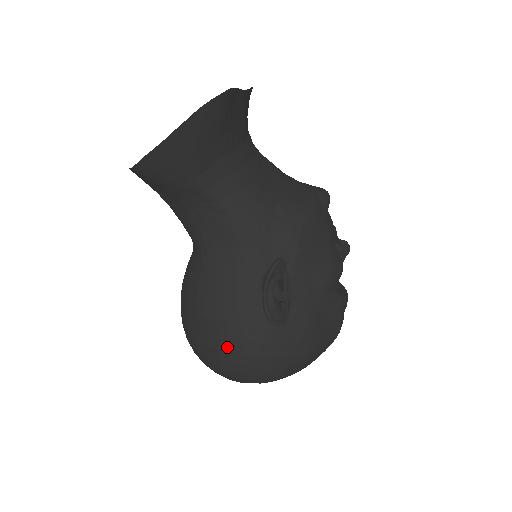
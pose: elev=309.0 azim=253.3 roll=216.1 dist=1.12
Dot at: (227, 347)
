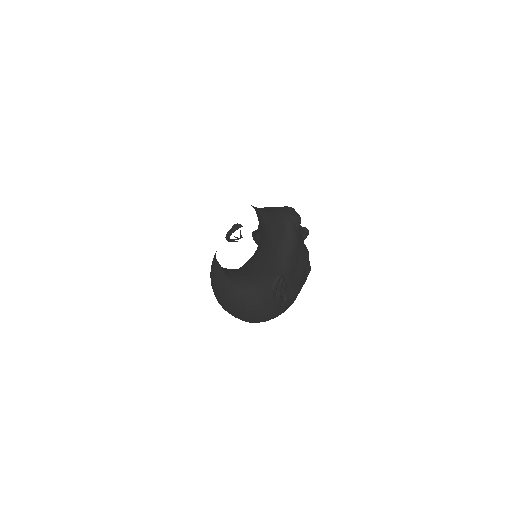
Dot at: (254, 318)
